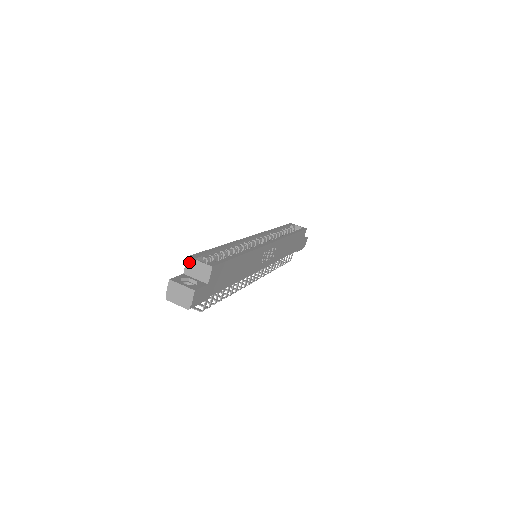
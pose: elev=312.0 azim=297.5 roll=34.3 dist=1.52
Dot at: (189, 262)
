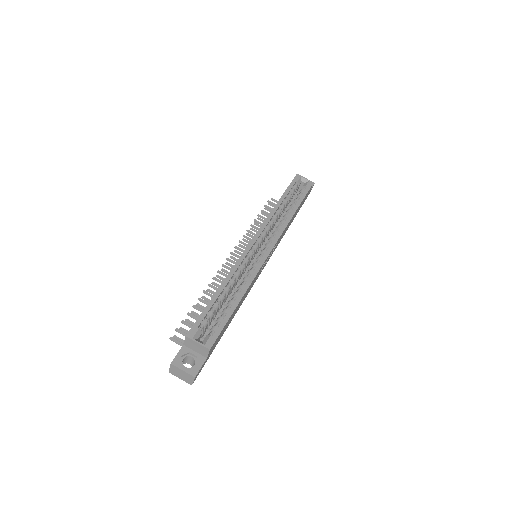
Dot at: (188, 340)
